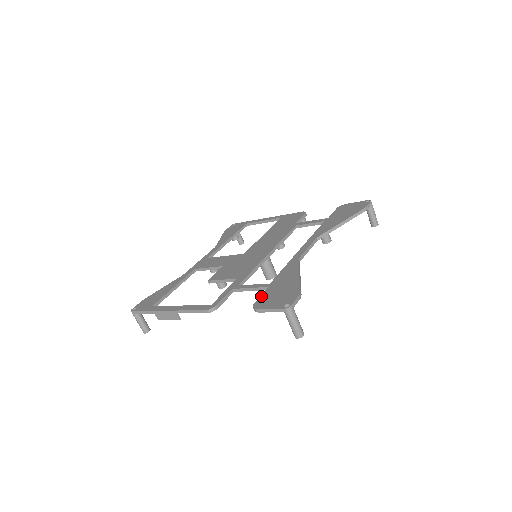
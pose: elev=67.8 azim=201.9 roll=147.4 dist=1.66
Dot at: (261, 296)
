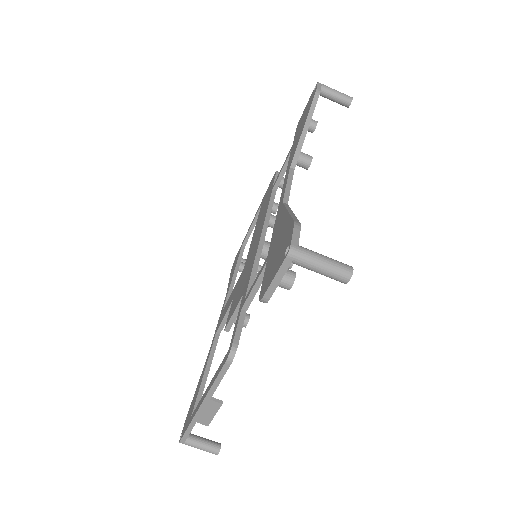
Dot at: (263, 279)
